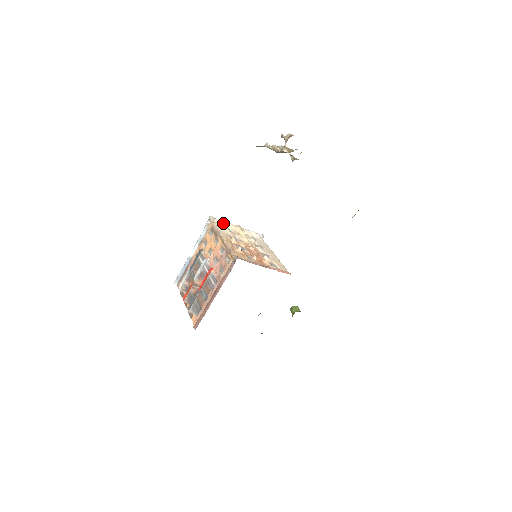
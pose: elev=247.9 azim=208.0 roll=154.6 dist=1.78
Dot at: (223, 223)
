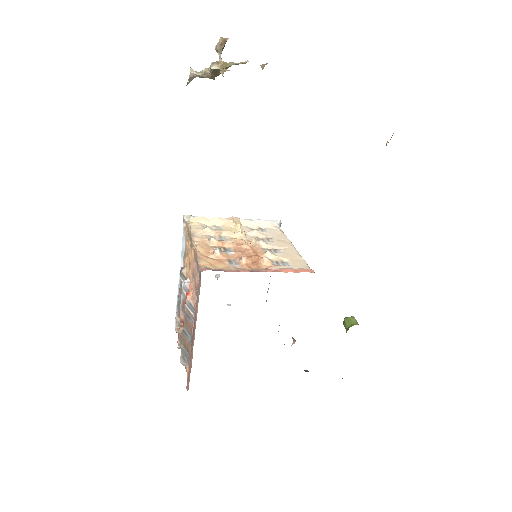
Dot at: (206, 220)
